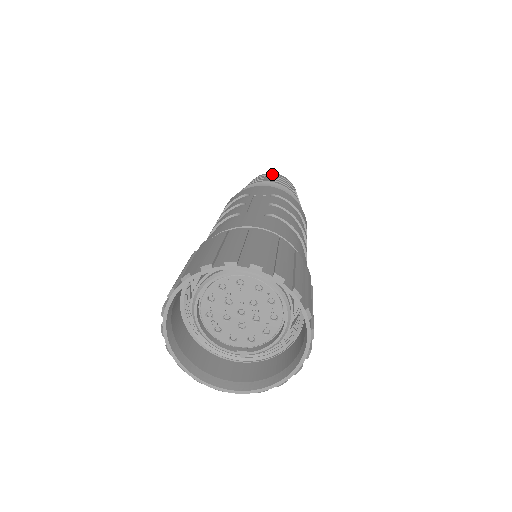
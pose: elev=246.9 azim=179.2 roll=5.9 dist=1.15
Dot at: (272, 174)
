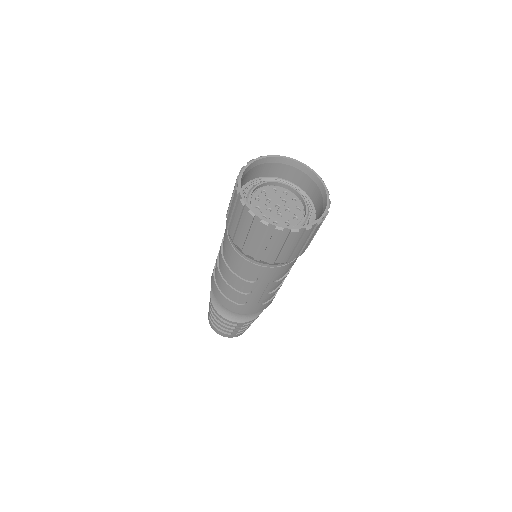
Dot at: occluded
